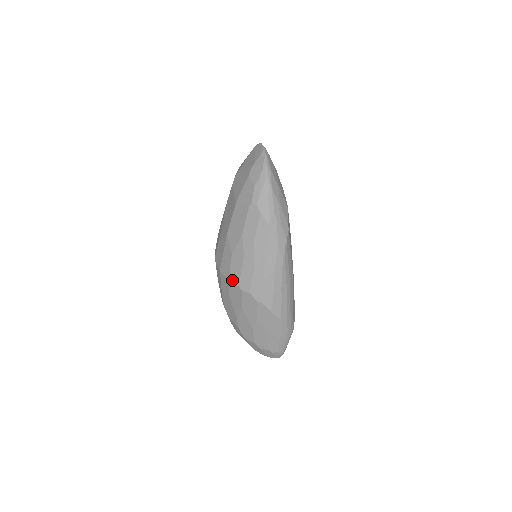
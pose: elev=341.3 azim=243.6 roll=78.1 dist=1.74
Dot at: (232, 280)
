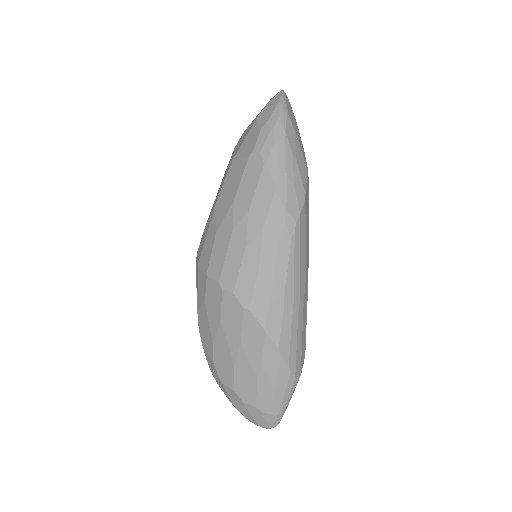
Dot at: (211, 274)
